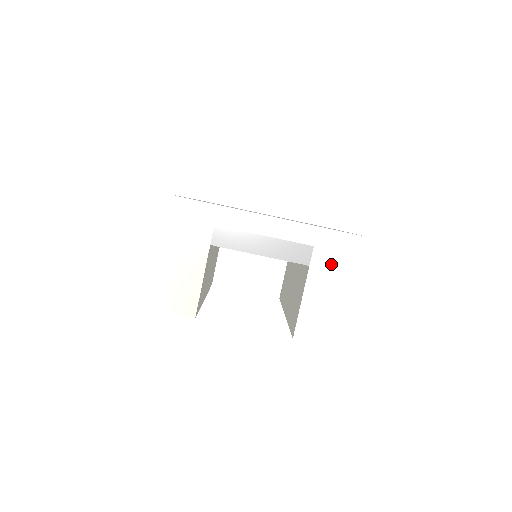
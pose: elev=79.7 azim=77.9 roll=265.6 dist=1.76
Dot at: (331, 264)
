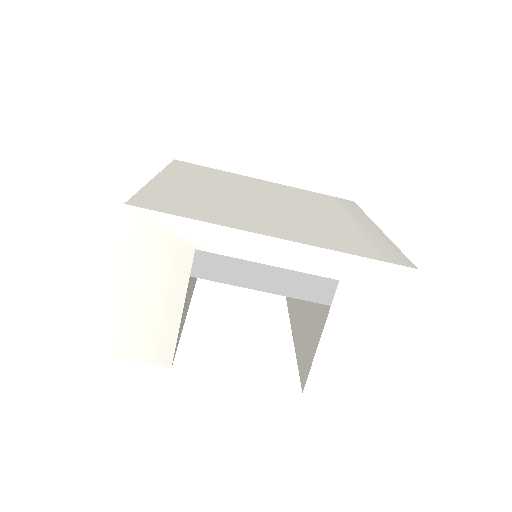
Dot at: (362, 304)
